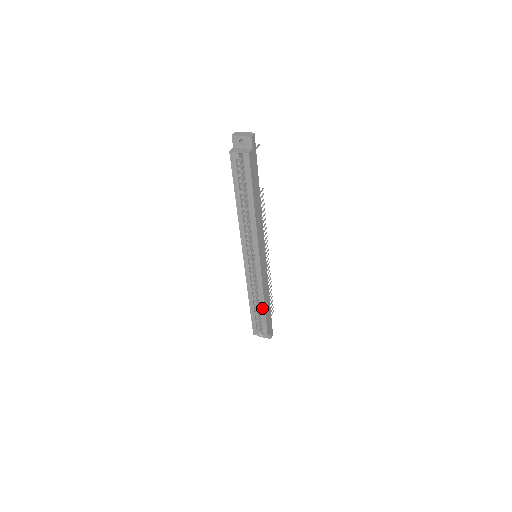
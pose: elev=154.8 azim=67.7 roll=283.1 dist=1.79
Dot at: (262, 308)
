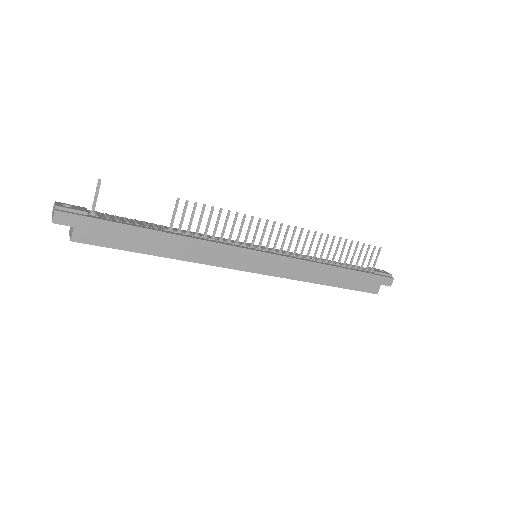
Dot at: (328, 285)
